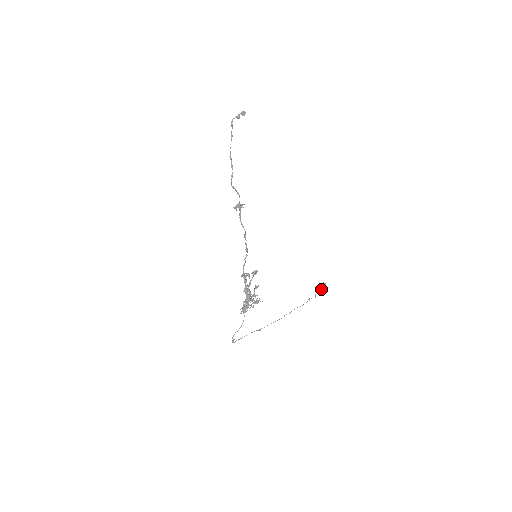
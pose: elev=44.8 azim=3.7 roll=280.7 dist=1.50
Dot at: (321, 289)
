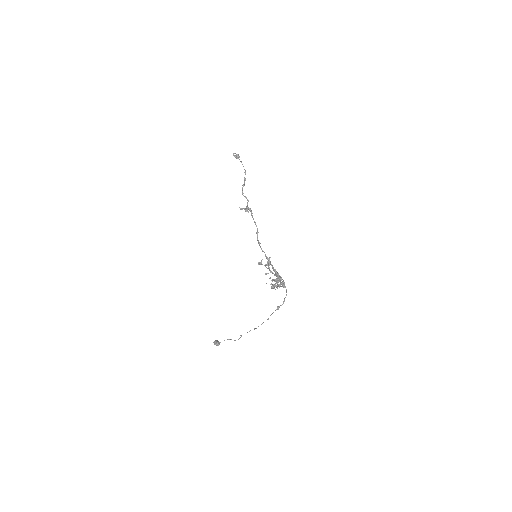
Dot at: (219, 344)
